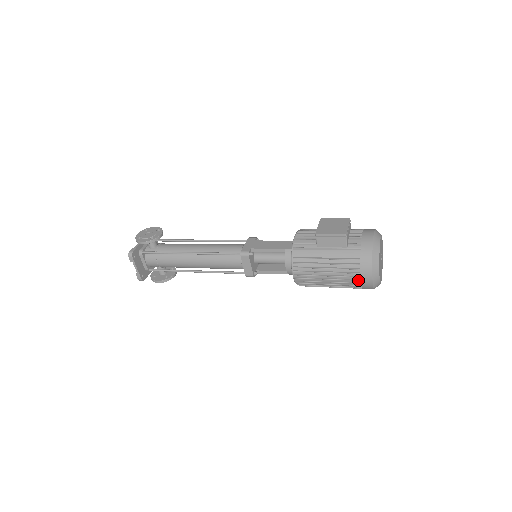
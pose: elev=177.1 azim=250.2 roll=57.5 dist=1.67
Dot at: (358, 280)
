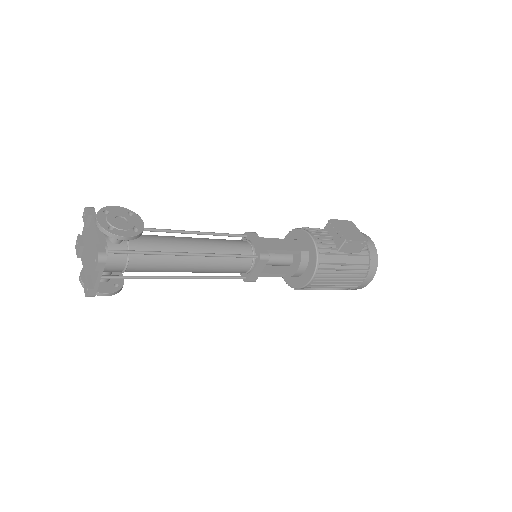
Dot at: (359, 284)
